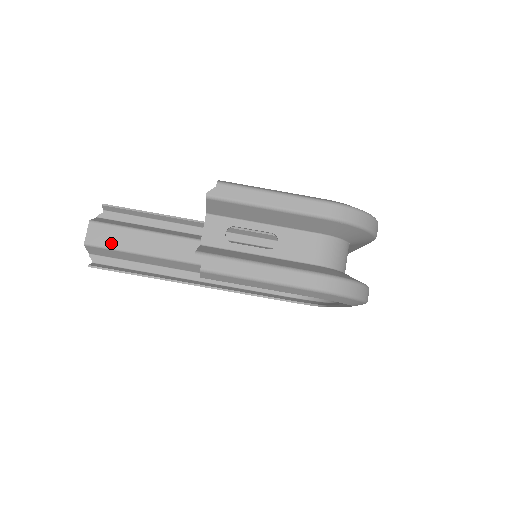
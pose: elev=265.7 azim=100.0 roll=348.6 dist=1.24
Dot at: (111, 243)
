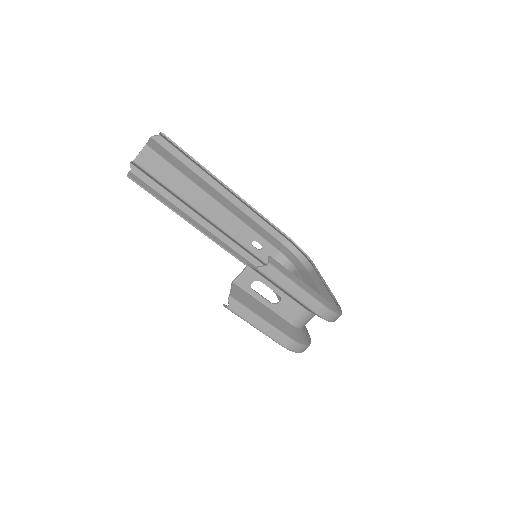
Dot at: (155, 172)
